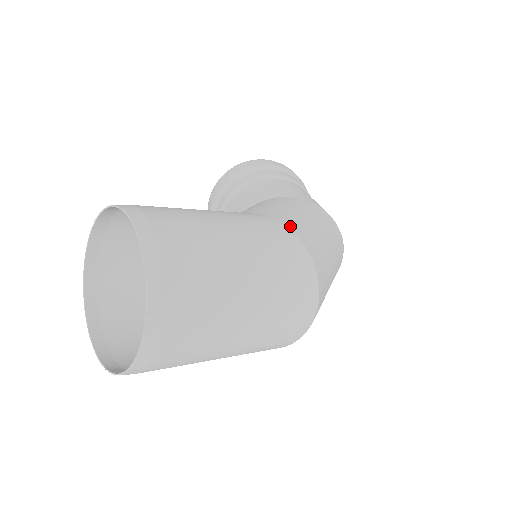
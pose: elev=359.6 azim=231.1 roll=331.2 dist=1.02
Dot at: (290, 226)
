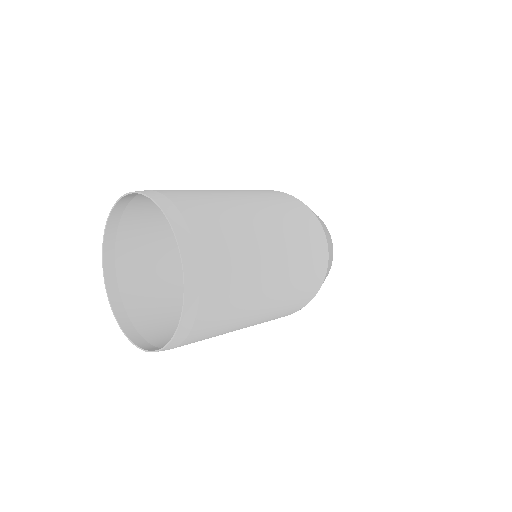
Dot at: occluded
